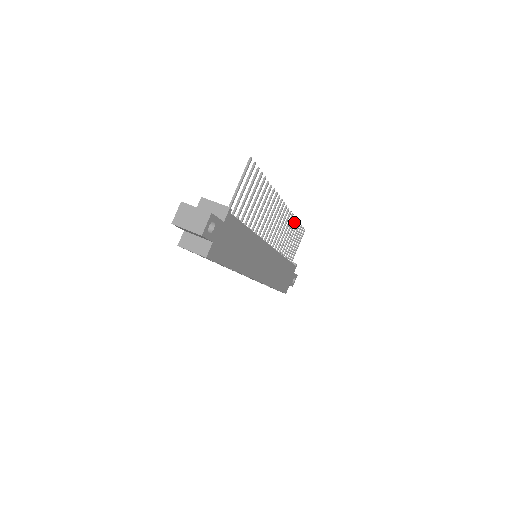
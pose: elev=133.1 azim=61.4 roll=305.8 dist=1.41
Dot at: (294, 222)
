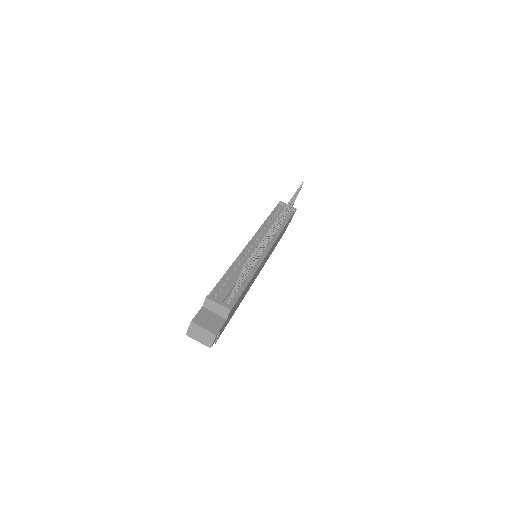
Dot at: occluded
